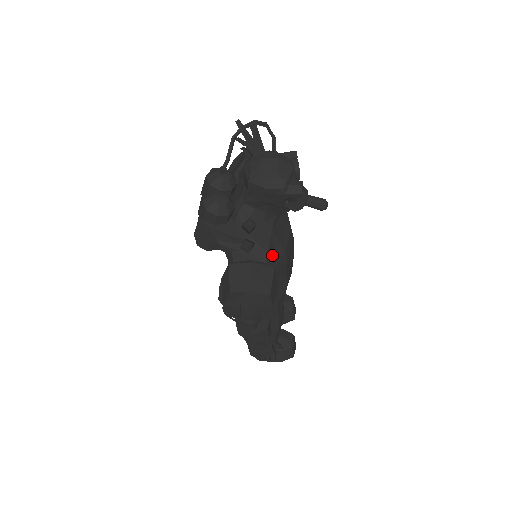
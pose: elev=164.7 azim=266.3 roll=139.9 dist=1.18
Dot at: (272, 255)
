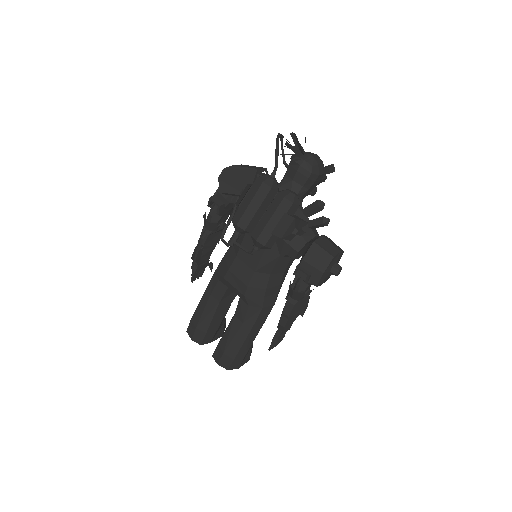
Dot at: occluded
